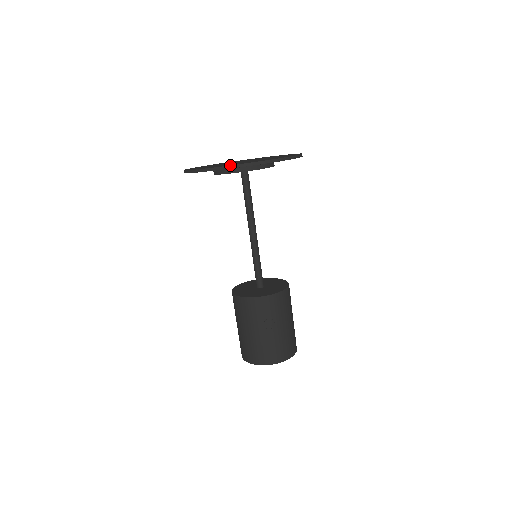
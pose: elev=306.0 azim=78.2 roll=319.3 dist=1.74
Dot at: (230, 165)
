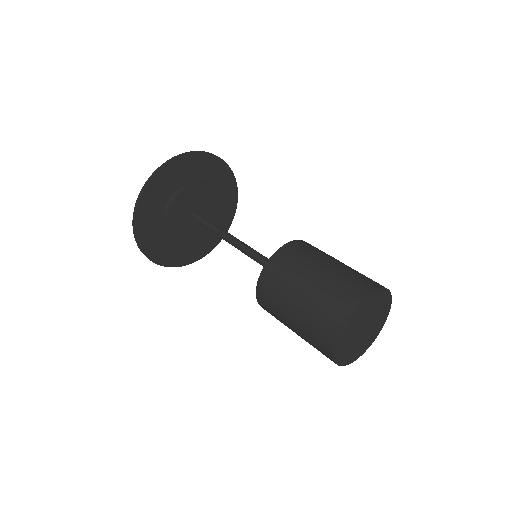
Dot at: (194, 151)
